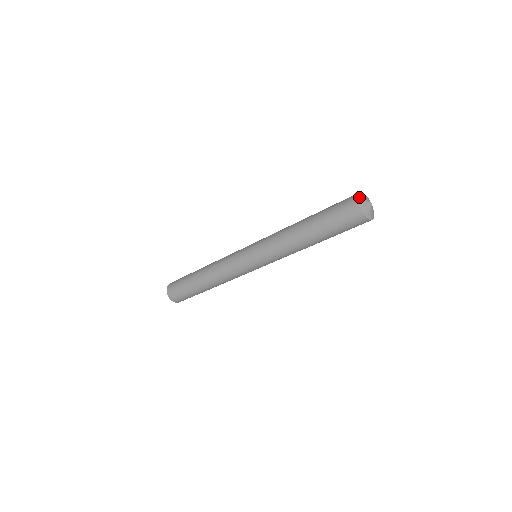
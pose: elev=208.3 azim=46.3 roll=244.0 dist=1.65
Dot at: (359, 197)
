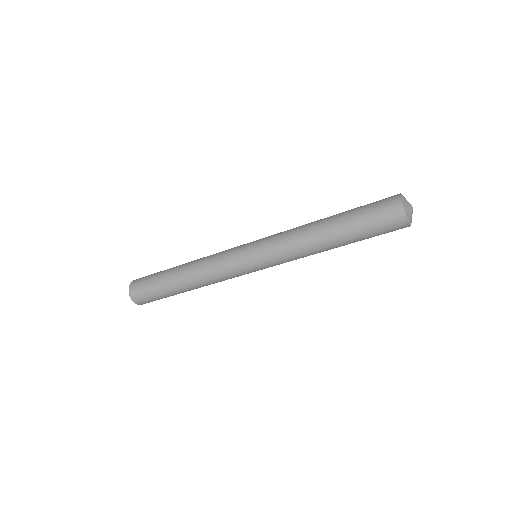
Dot at: (402, 195)
